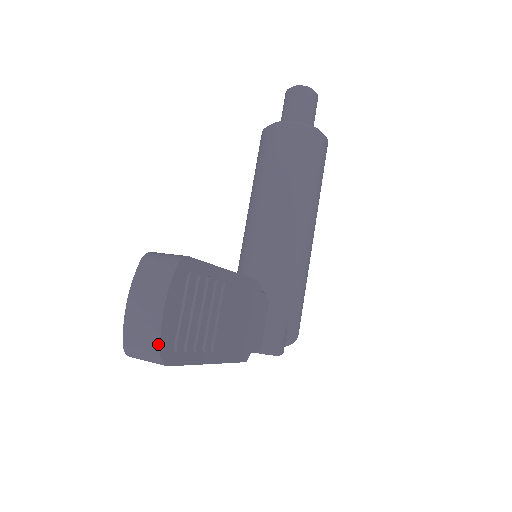
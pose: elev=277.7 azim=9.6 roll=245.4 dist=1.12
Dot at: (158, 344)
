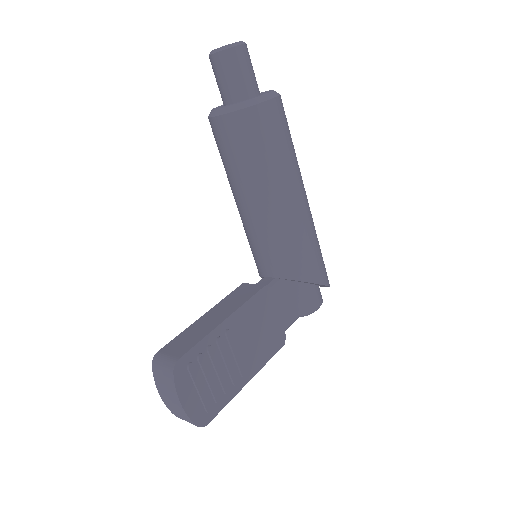
Dot at: (192, 422)
